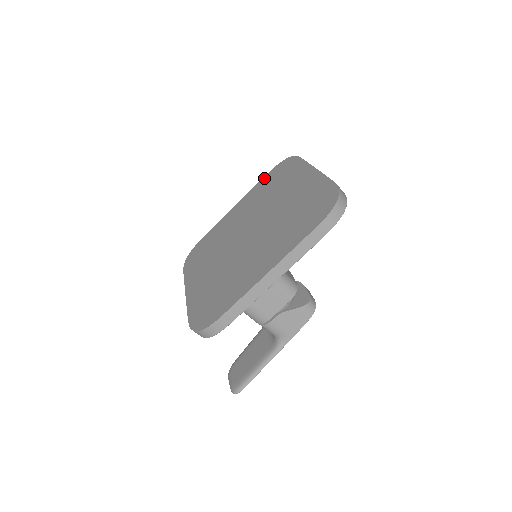
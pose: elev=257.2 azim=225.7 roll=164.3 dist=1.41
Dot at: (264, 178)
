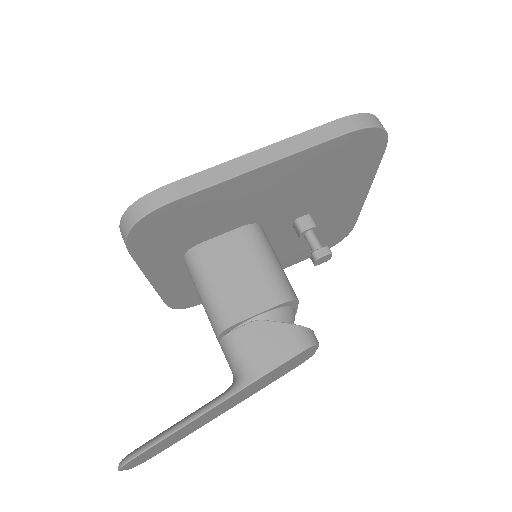
Dot at: occluded
